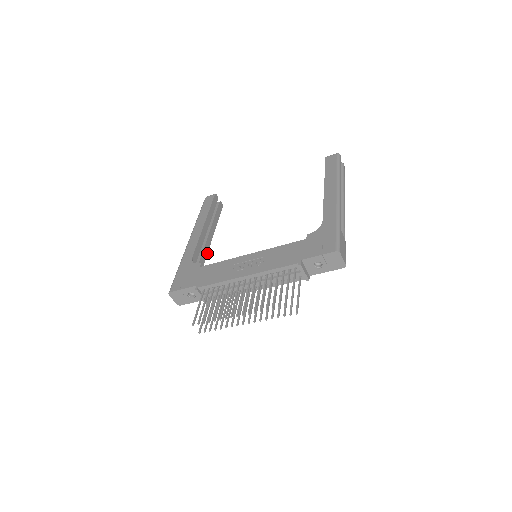
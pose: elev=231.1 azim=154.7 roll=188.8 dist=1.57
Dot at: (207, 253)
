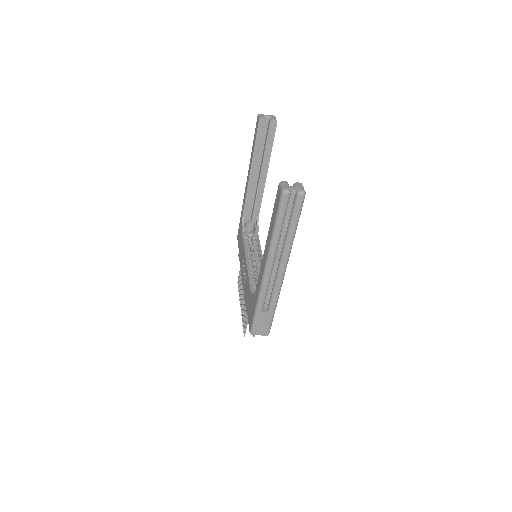
Dot at: occluded
